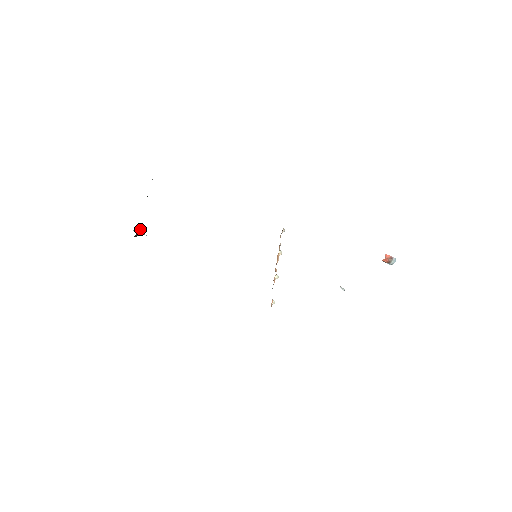
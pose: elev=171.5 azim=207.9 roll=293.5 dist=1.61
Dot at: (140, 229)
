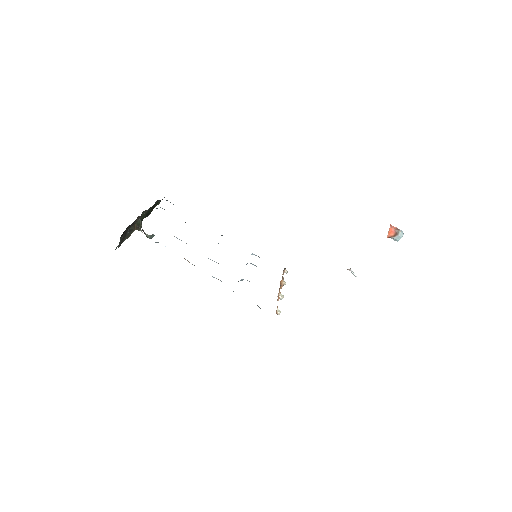
Dot at: (138, 221)
